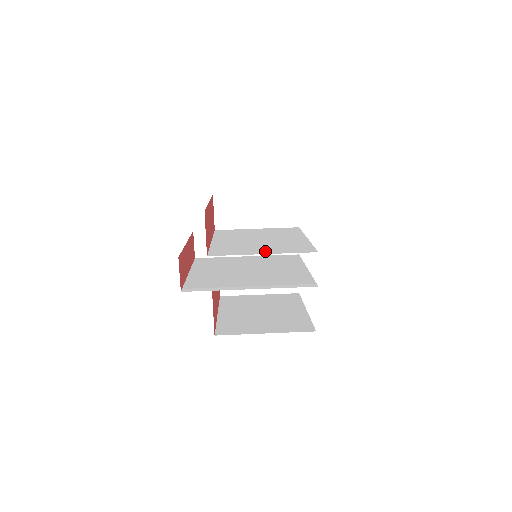
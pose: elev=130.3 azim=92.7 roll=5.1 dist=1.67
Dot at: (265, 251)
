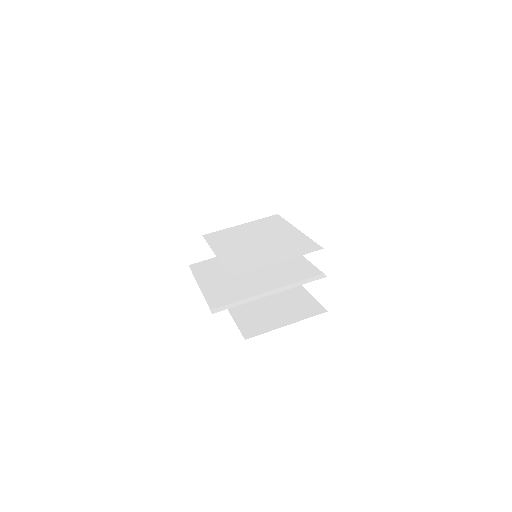
Dot at: (277, 258)
